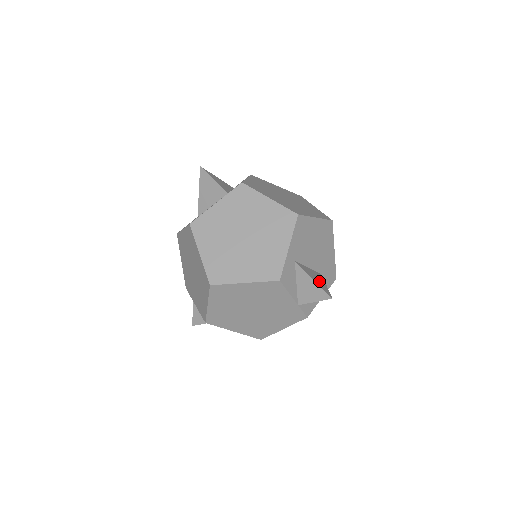
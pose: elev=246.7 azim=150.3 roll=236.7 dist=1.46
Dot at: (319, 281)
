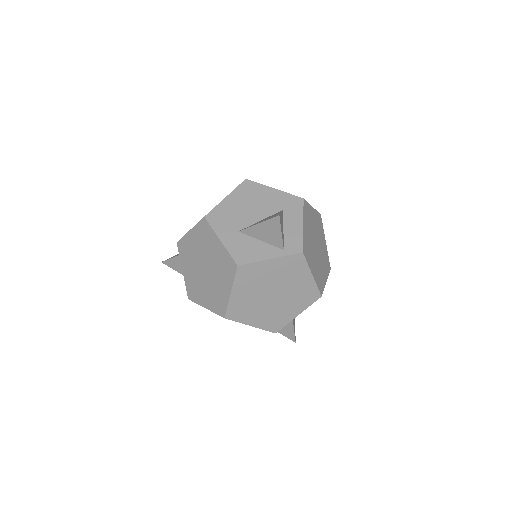
Dot at: (294, 322)
